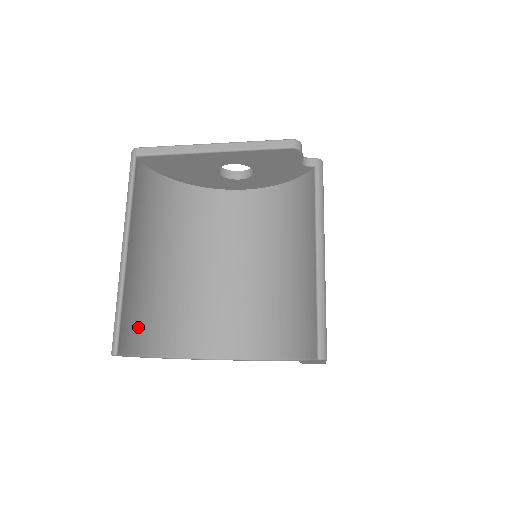
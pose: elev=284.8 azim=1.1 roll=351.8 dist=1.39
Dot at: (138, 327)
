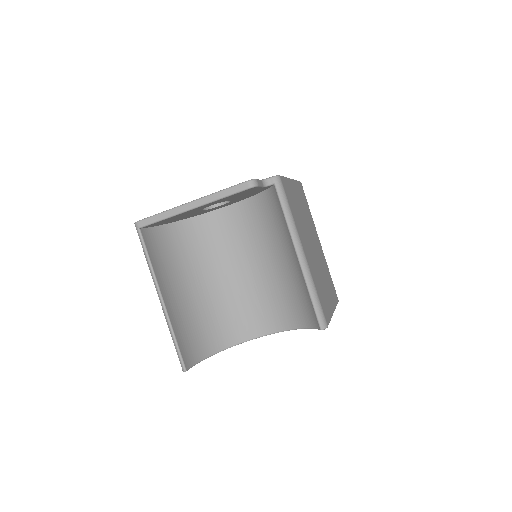
Dot at: (192, 344)
